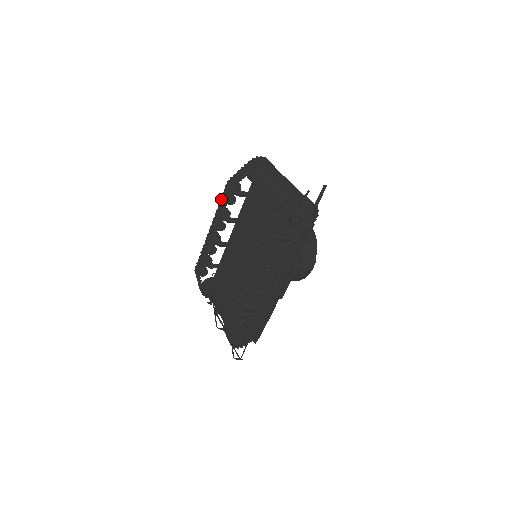
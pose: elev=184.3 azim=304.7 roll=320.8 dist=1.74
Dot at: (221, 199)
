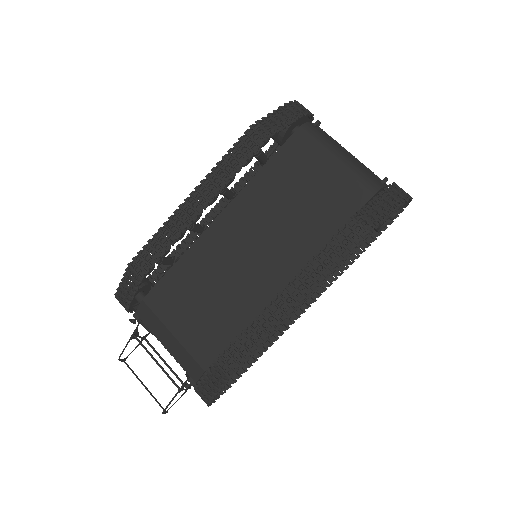
Dot at: (230, 152)
